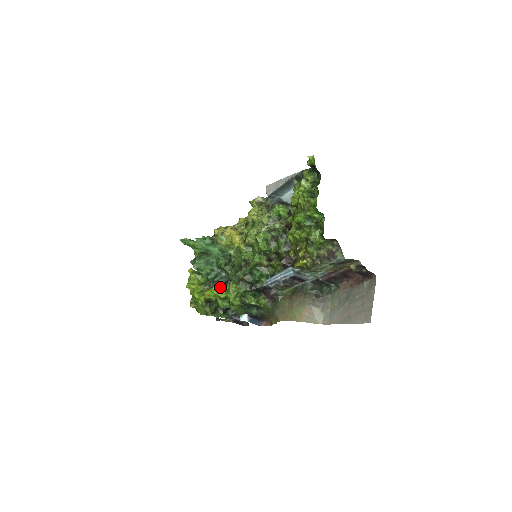
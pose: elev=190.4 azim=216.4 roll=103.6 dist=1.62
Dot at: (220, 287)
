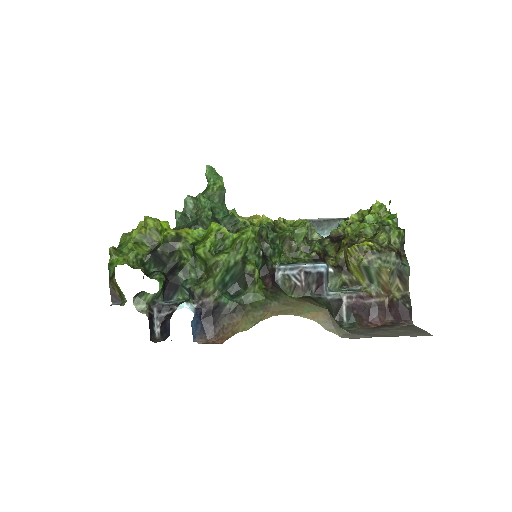
Dot at: occluded
